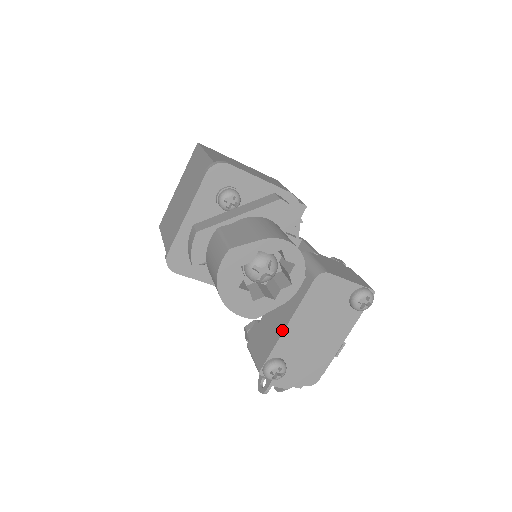
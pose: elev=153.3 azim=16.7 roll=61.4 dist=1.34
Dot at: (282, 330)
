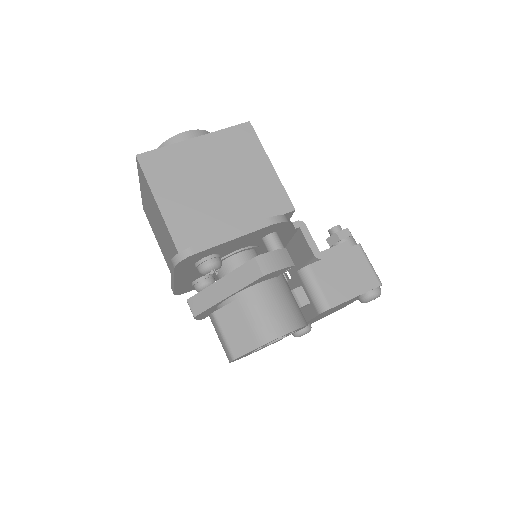
Dot at: occluded
